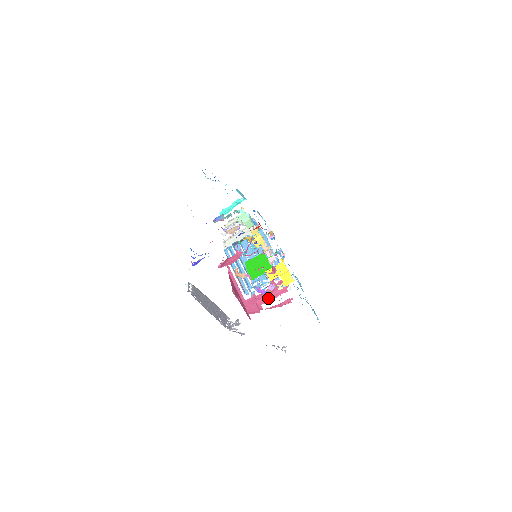
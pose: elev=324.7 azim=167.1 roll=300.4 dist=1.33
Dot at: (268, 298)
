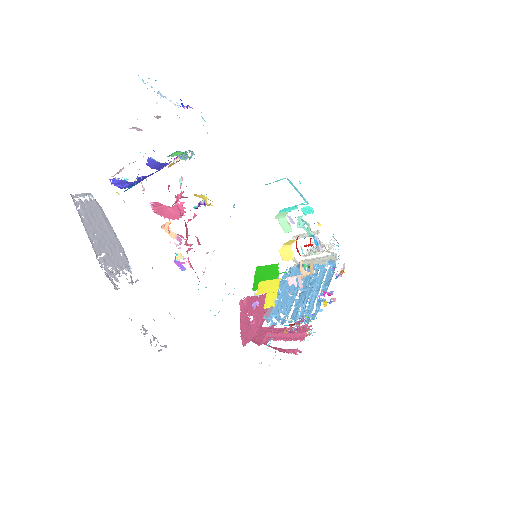
Dot at: (281, 336)
